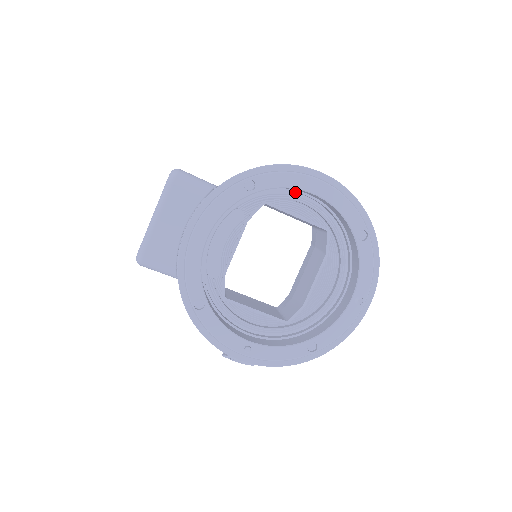
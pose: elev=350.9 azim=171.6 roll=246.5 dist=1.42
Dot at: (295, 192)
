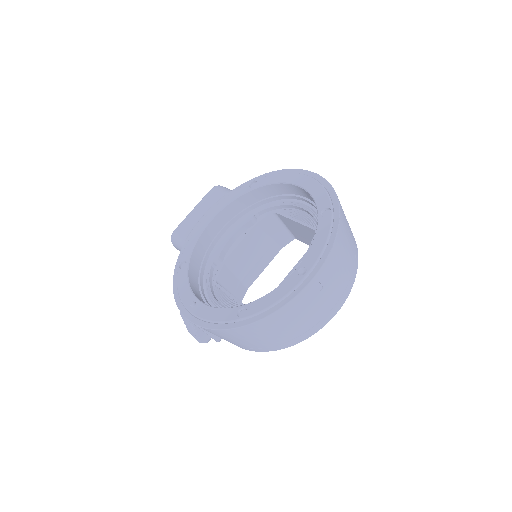
Dot at: (295, 198)
